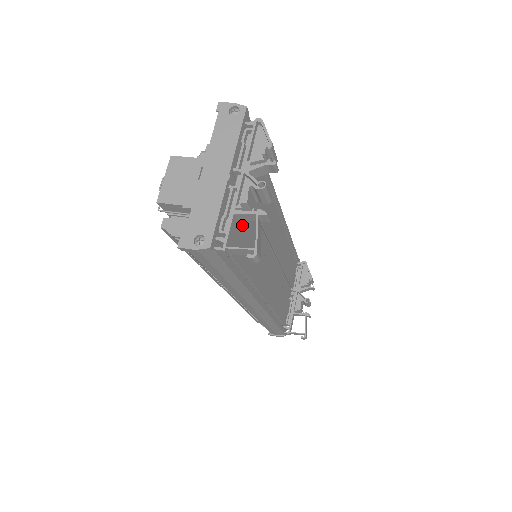
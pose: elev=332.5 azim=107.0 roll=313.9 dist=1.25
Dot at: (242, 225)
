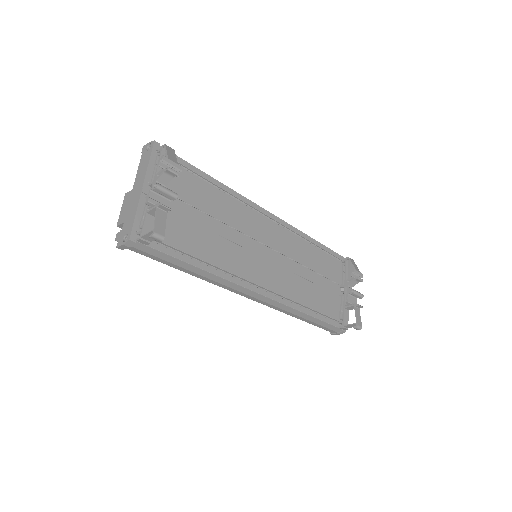
Dot at: (184, 224)
